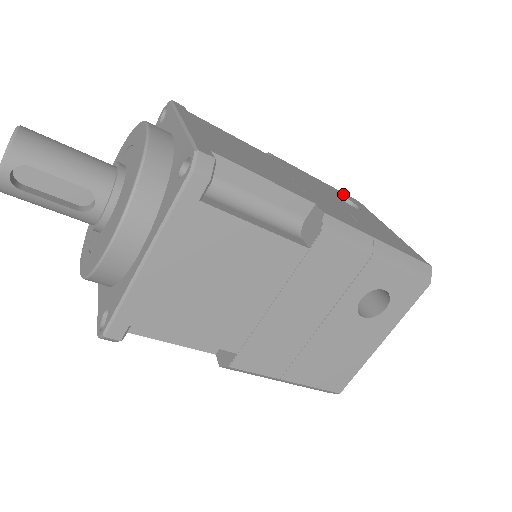
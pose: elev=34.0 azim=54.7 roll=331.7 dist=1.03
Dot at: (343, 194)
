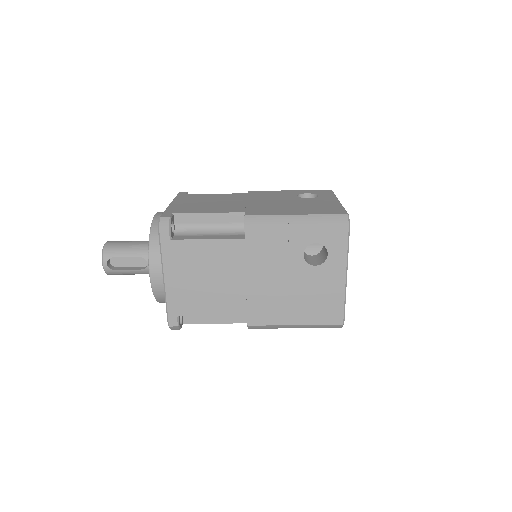
Dot at: (312, 191)
